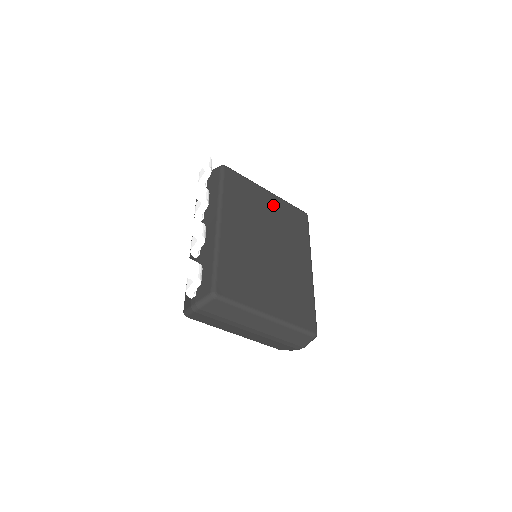
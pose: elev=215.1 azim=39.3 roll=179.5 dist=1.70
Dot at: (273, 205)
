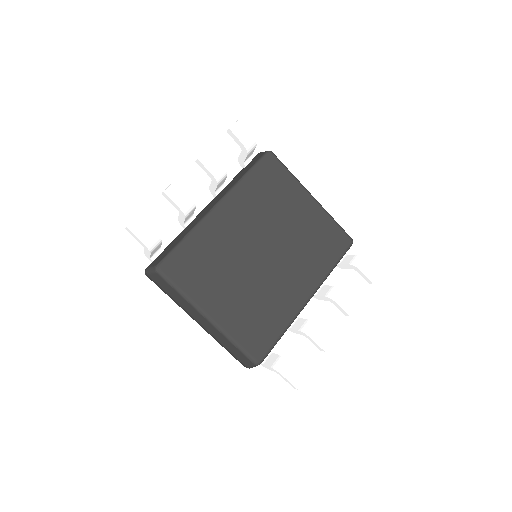
Dot at: (307, 214)
